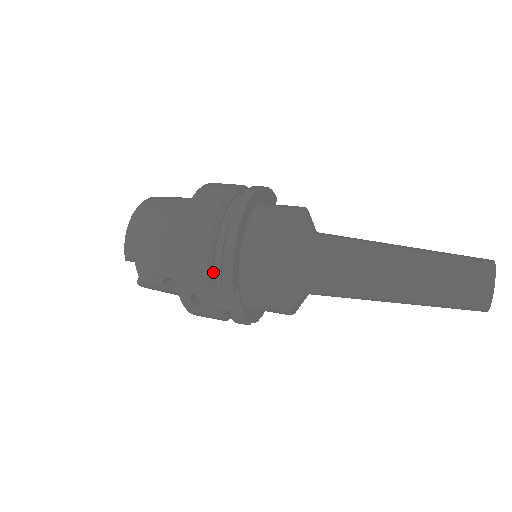
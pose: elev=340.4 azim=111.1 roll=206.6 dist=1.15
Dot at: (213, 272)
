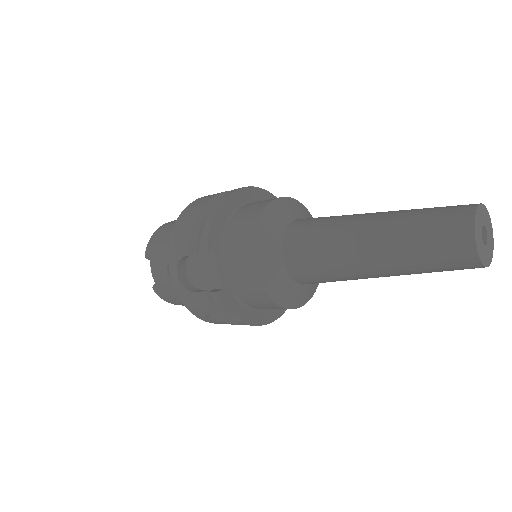
Dot at: (199, 239)
